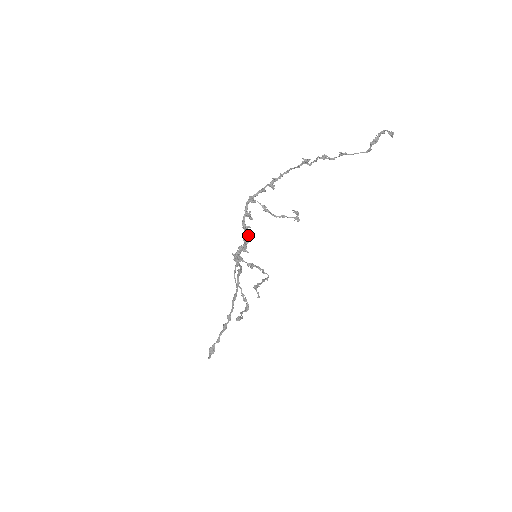
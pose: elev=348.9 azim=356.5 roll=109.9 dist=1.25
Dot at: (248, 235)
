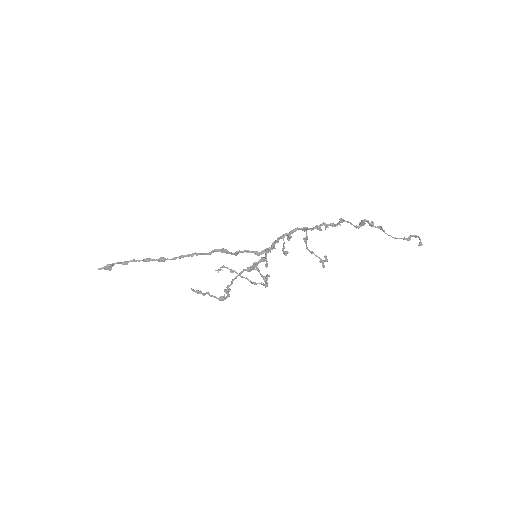
Dot at: (273, 248)
